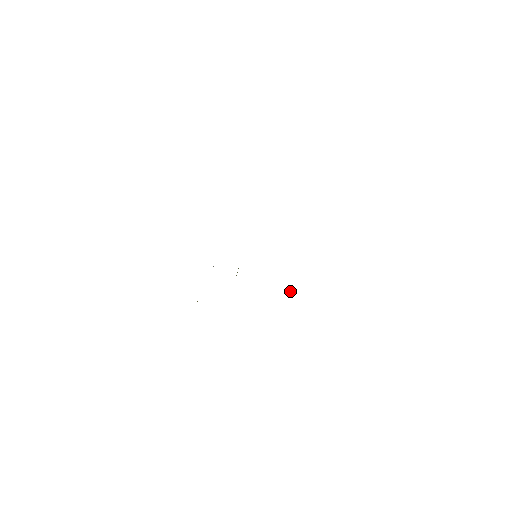
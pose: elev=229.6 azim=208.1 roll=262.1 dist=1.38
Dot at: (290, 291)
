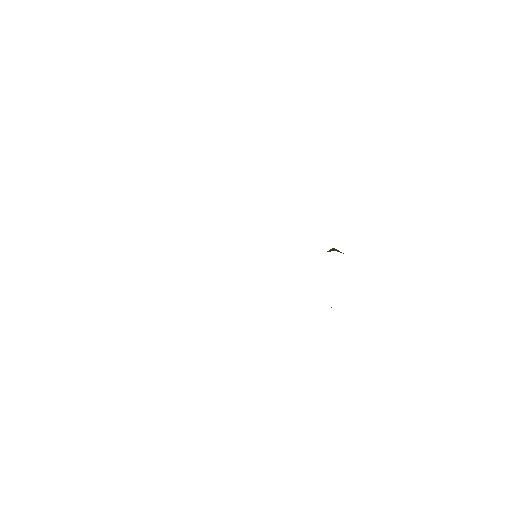
Dot at: (335, 249)
